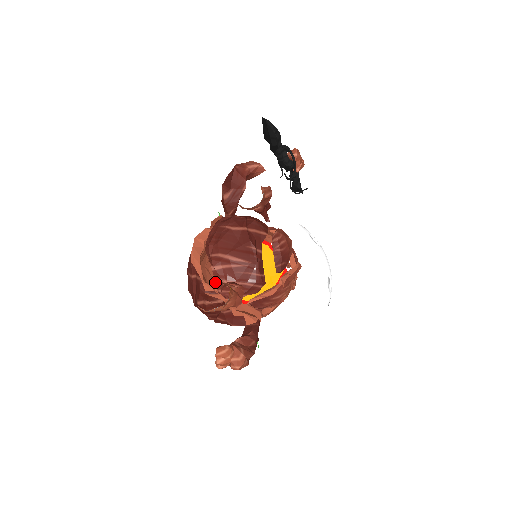
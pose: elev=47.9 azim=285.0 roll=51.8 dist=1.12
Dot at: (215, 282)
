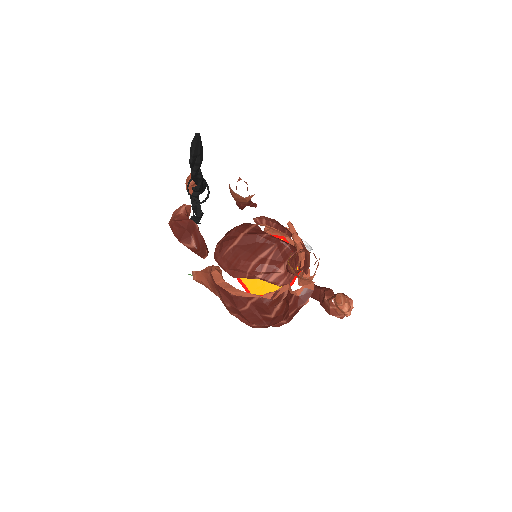
Dot at: (272, 282)
